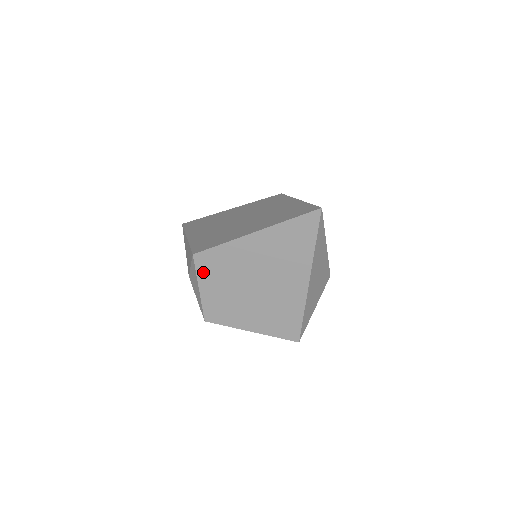
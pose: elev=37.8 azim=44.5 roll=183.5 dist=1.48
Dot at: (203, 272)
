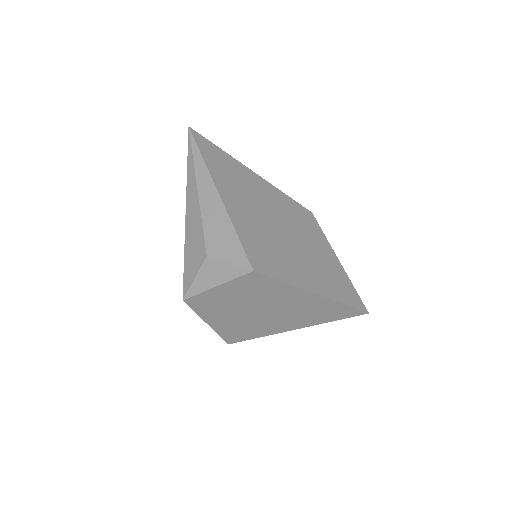
Dot at: (240, 282)
